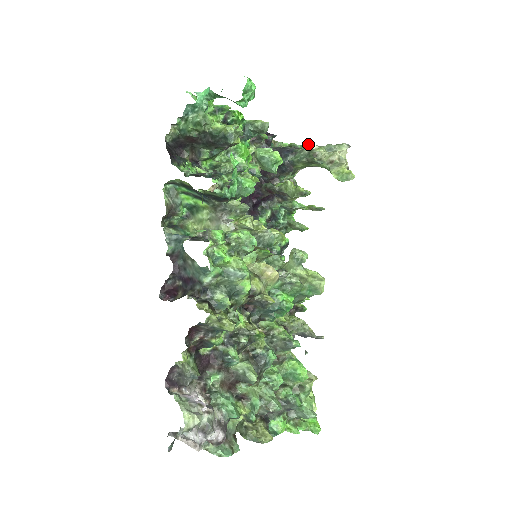
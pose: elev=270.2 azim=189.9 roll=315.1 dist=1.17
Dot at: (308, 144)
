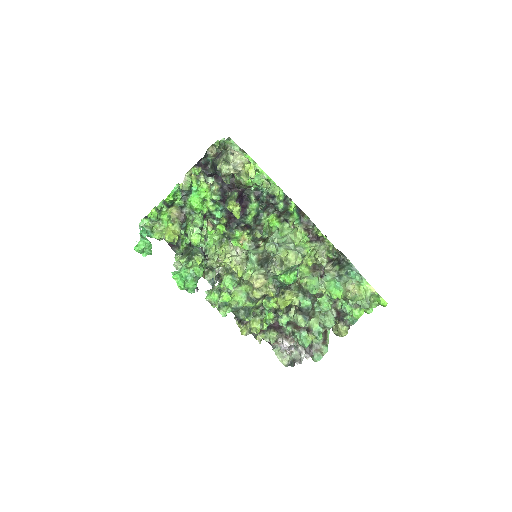
Dot at: occluded
